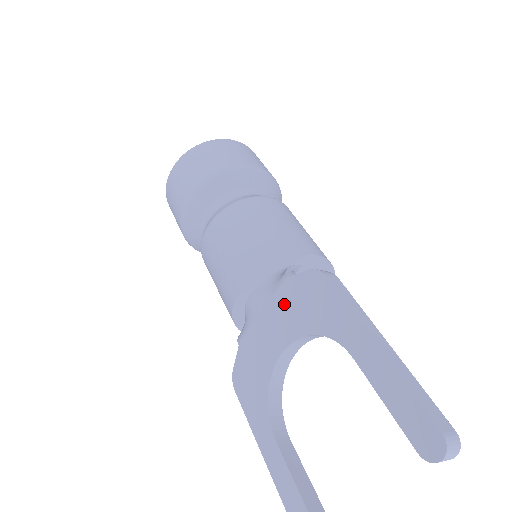
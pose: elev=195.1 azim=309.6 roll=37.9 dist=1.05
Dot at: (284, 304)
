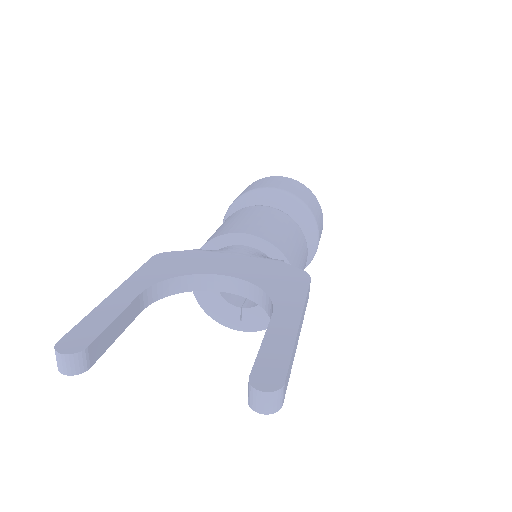
Dot at: (260, 265)
